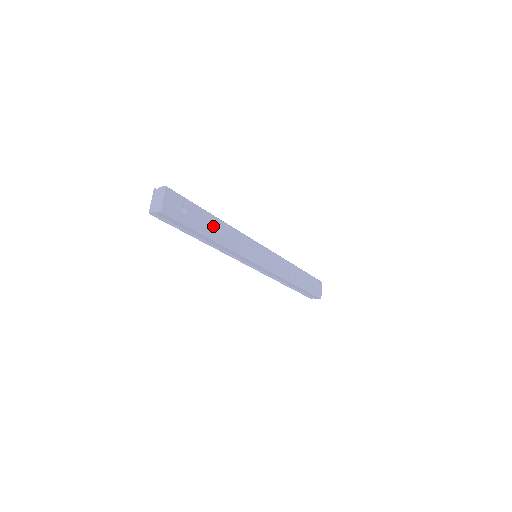
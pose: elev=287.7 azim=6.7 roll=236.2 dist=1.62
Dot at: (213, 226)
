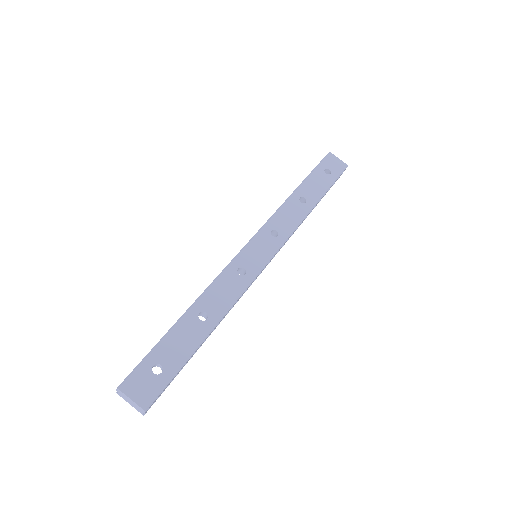
Dot at: (194, 325)
